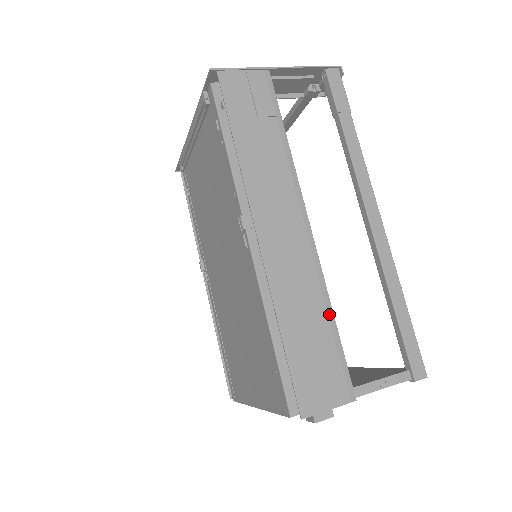
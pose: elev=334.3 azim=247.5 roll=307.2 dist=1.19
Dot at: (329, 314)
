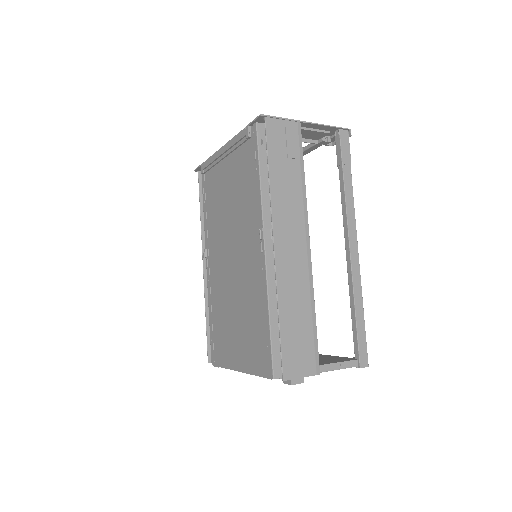
Dot at: (312, 311)
